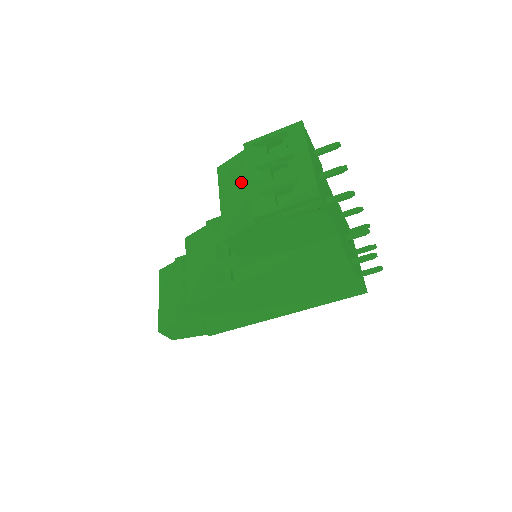
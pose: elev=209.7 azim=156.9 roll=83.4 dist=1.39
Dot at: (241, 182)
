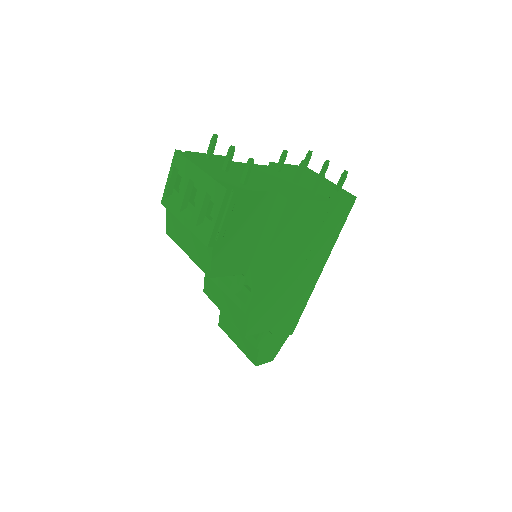
Dot at: (183, 229)
